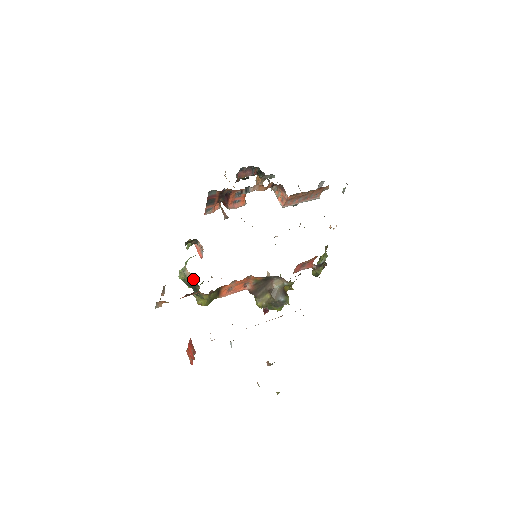
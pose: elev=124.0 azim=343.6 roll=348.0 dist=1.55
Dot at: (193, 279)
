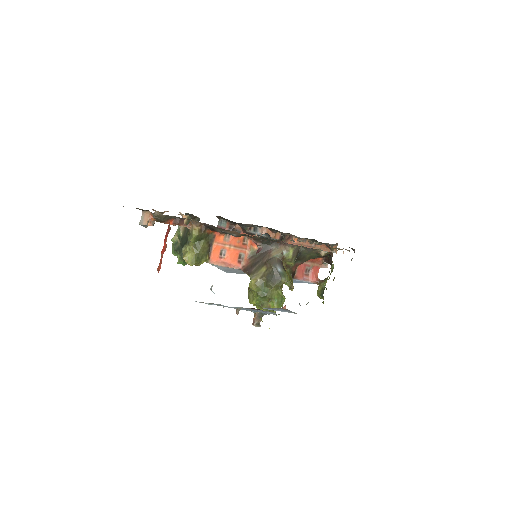
Dot at: (186, 227)
